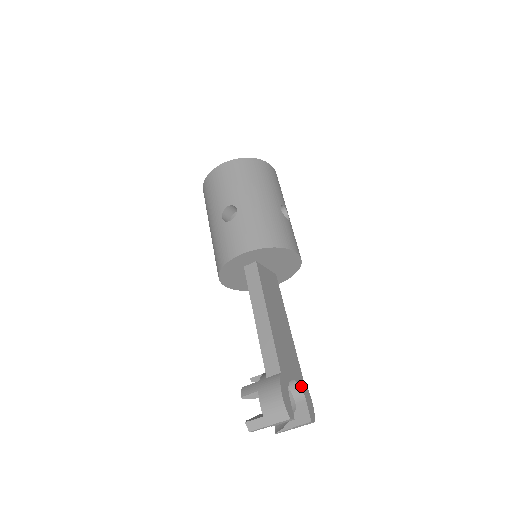
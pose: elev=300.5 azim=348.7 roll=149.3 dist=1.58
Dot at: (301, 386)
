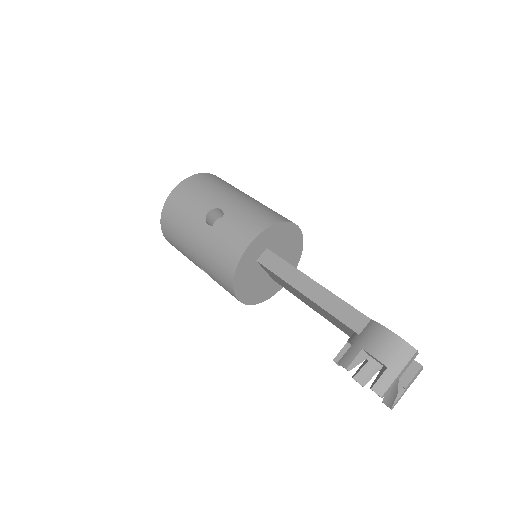
Dot at: occluded
